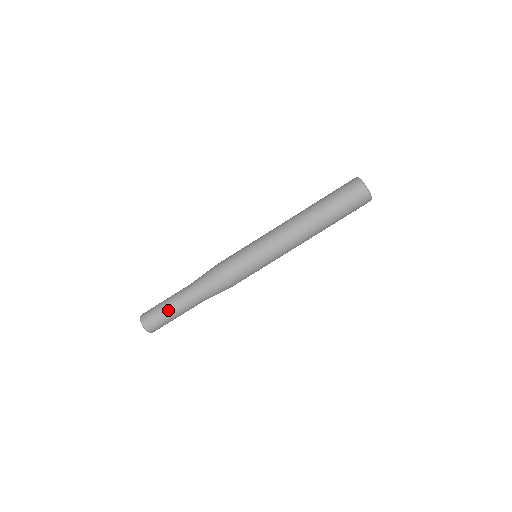
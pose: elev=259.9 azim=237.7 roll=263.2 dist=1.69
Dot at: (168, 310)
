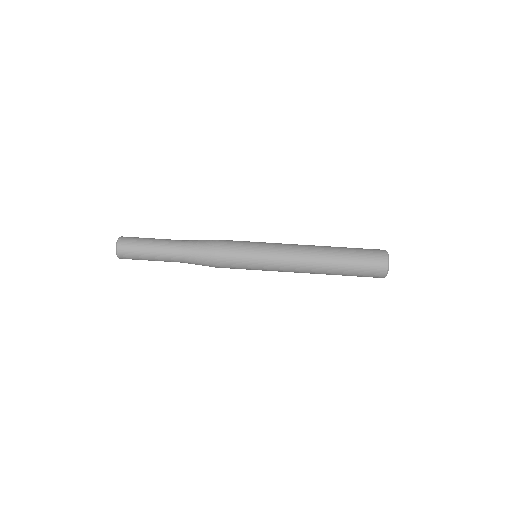
Dot at: (152, 238)
